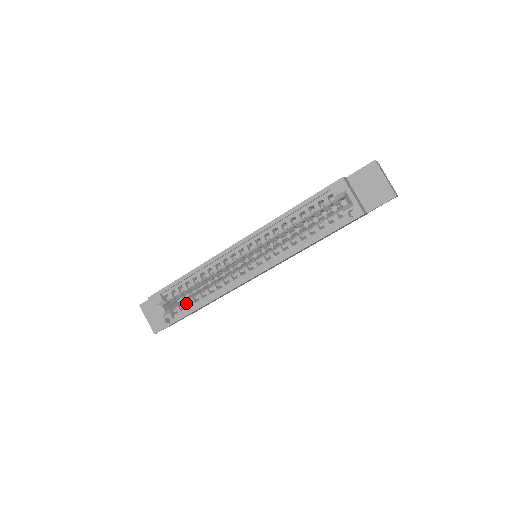
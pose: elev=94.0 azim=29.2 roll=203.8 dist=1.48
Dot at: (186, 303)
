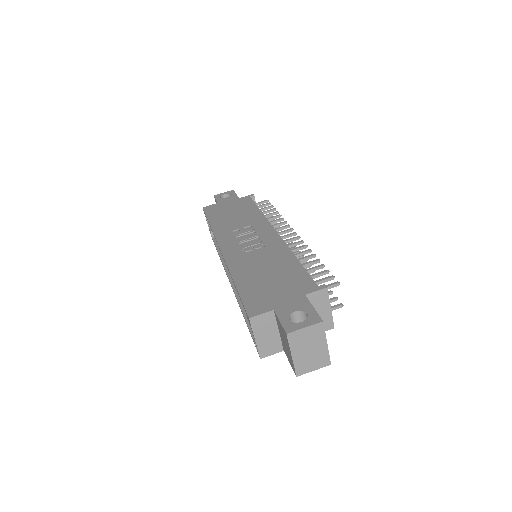
Dot at: occluded
